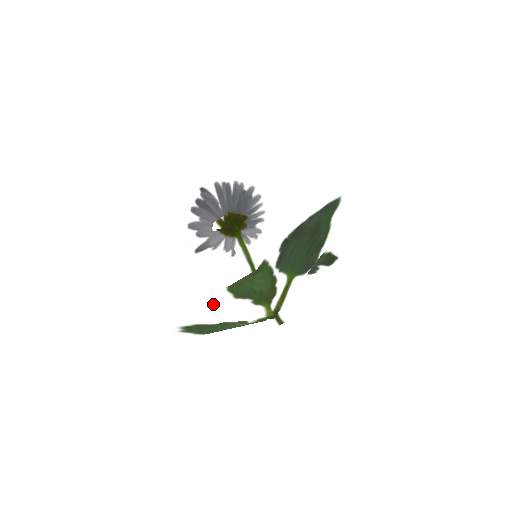
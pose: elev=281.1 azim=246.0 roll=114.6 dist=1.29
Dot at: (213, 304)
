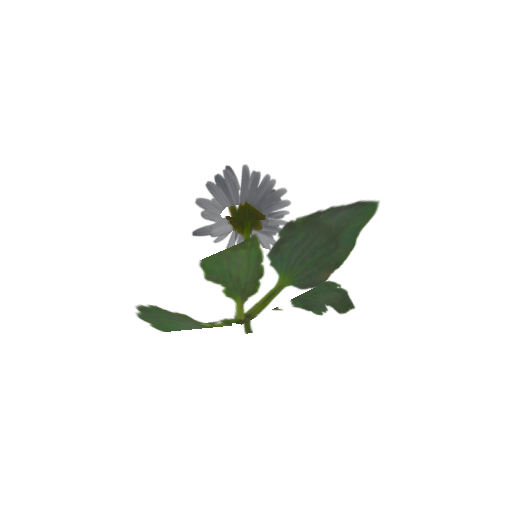
Dot at: (179, 281)
